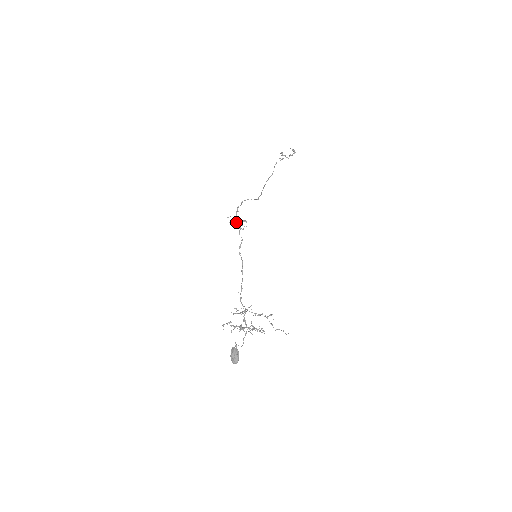
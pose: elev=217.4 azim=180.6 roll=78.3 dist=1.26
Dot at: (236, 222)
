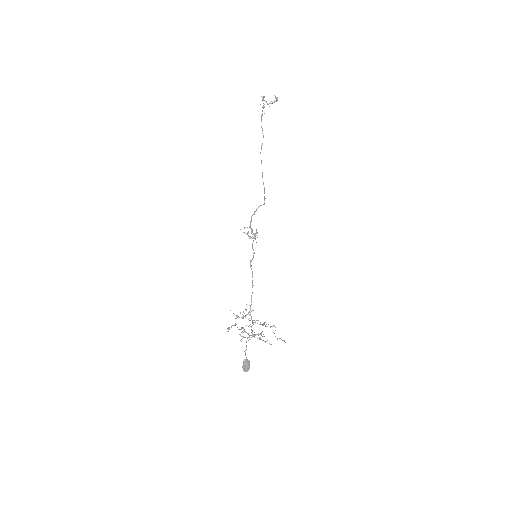
Dot at: occluded
